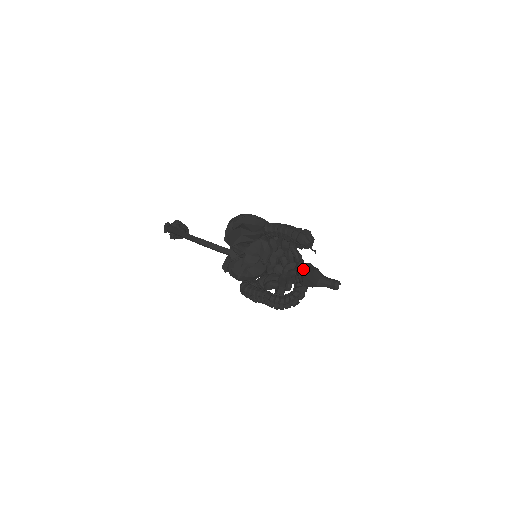
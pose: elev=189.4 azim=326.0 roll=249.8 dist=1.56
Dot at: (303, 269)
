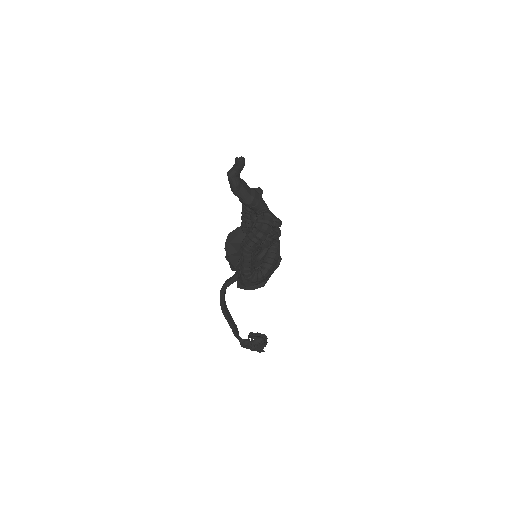
Dot at: occluded
